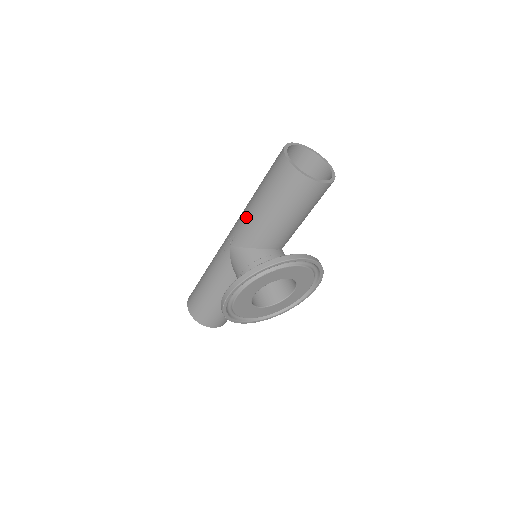
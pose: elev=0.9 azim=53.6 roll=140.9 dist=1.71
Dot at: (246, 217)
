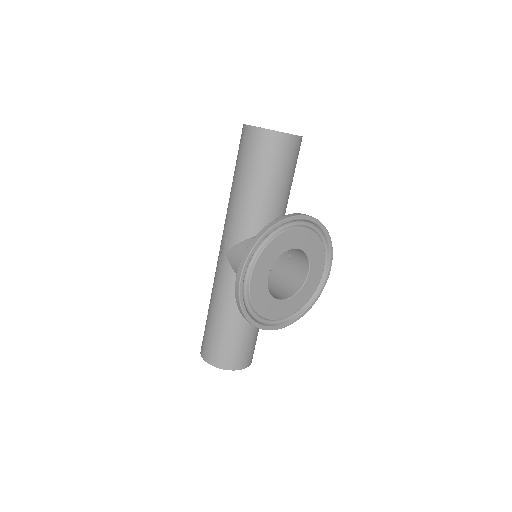
Dot at: (231, 210)
